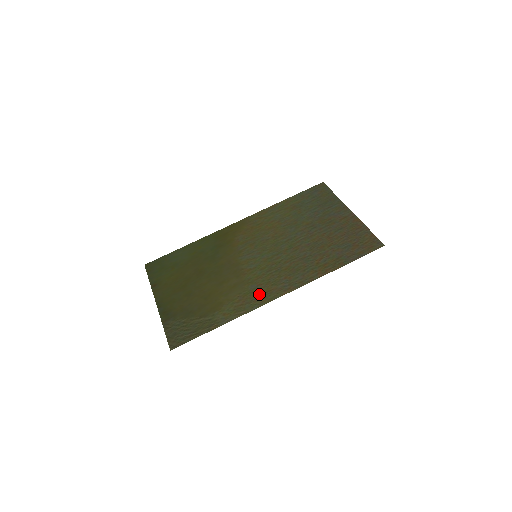
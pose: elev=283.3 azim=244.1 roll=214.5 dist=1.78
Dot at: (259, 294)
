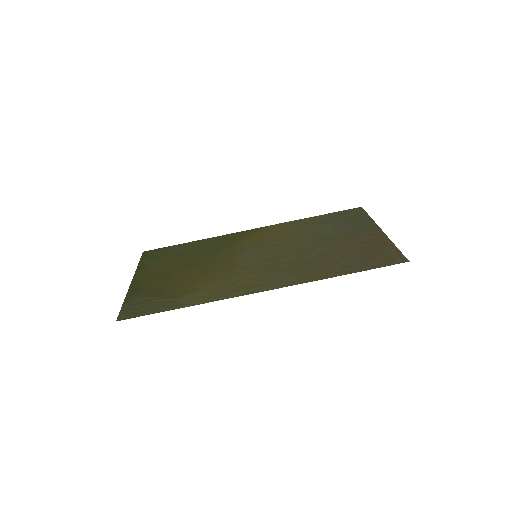
Dot at: (239, 286)
